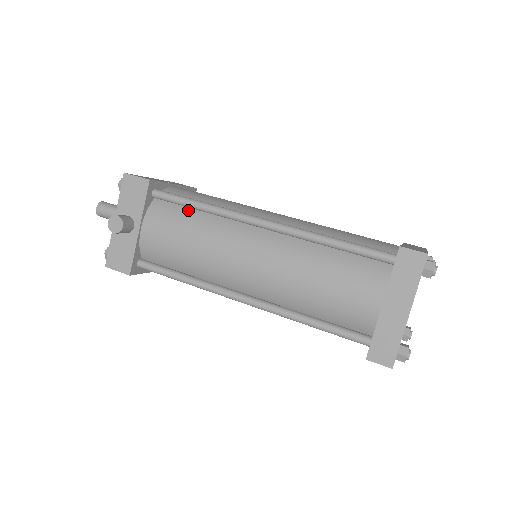
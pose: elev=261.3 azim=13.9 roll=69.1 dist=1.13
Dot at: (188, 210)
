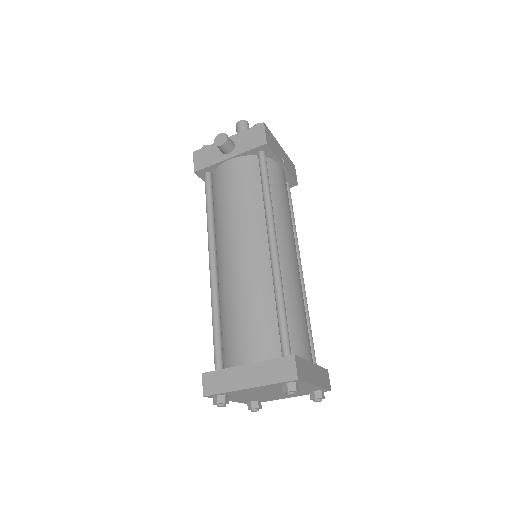
Dot at: (260, 184)
